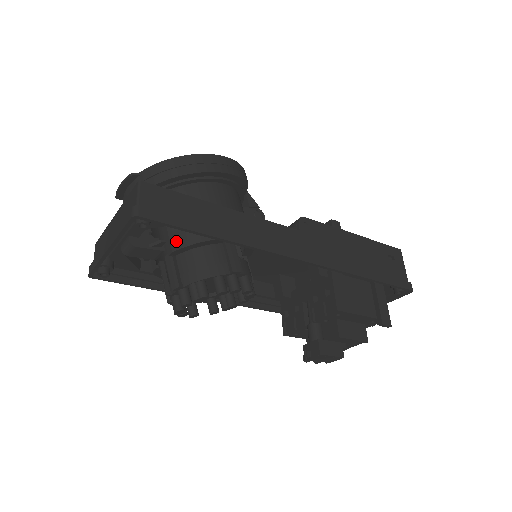
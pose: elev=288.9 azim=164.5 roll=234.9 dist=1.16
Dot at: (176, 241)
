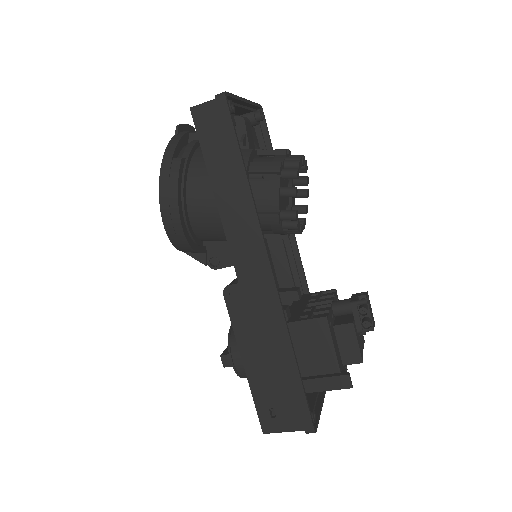
Dot at: occluded
